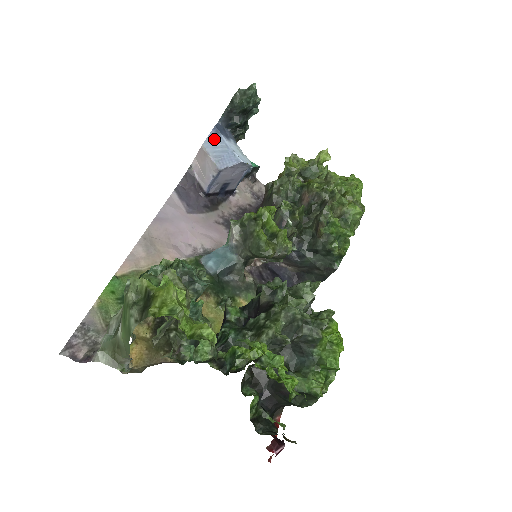
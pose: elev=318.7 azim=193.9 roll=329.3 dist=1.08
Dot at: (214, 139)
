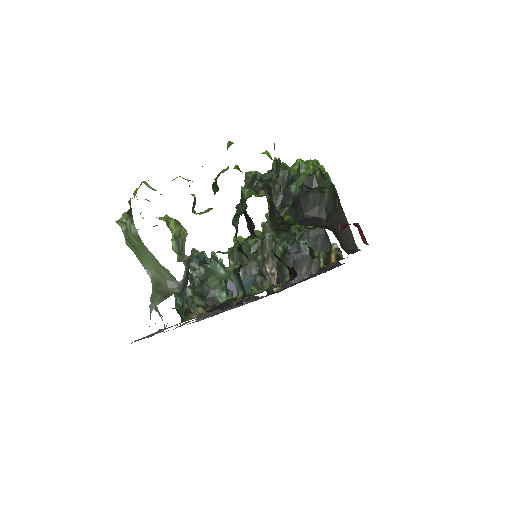
Dot at: occluded
